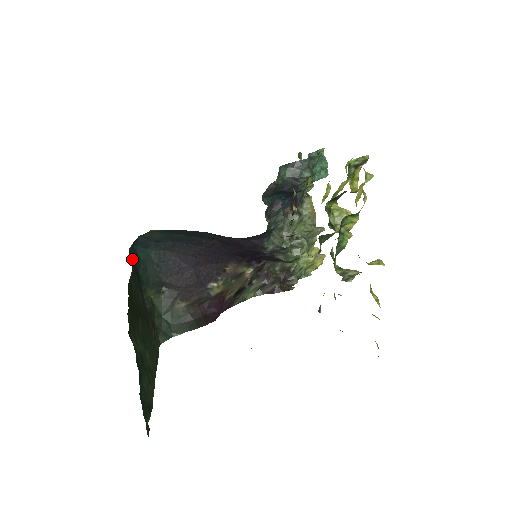
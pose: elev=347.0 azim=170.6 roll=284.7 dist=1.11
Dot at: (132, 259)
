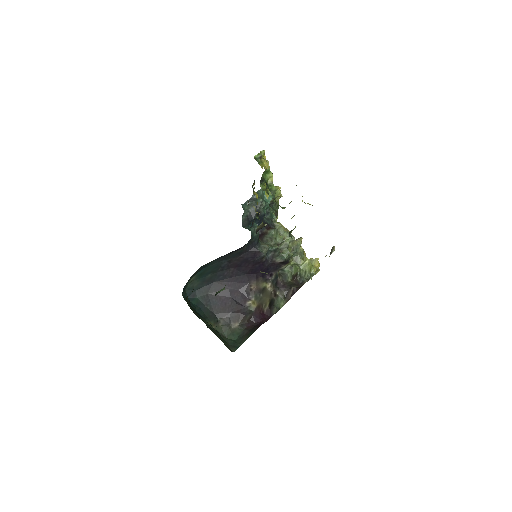
Dot at: occluded
